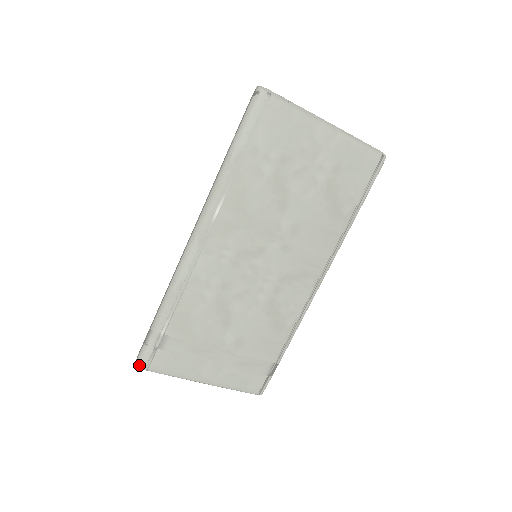
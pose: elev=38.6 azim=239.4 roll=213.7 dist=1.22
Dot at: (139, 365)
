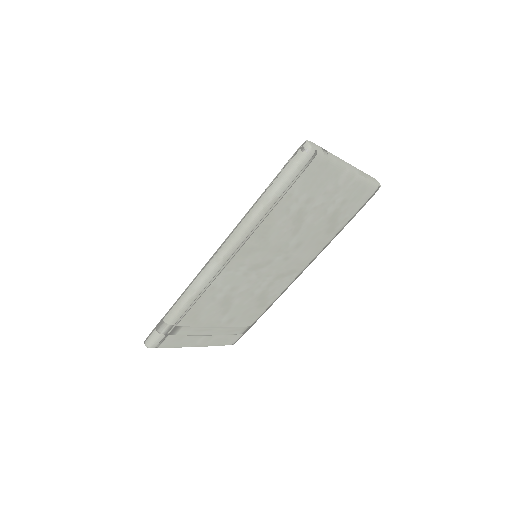
Dot at: (150, 346)
